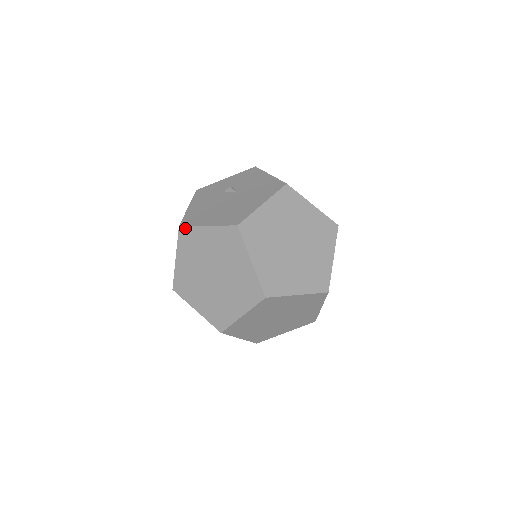
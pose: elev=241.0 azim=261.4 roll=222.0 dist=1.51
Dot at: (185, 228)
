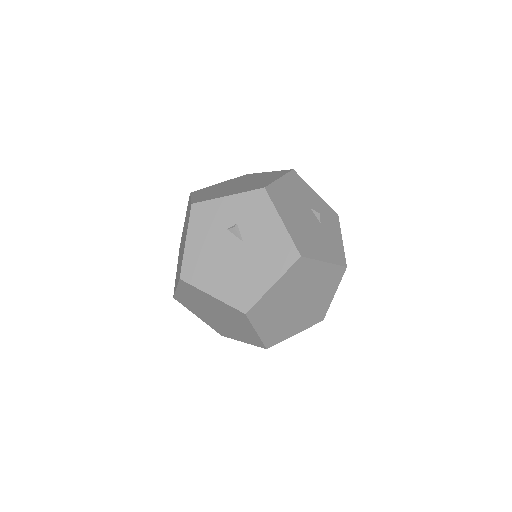
Dot at: (187, 284)
